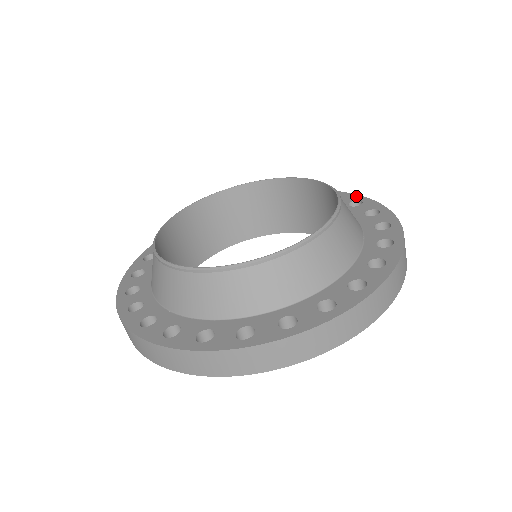
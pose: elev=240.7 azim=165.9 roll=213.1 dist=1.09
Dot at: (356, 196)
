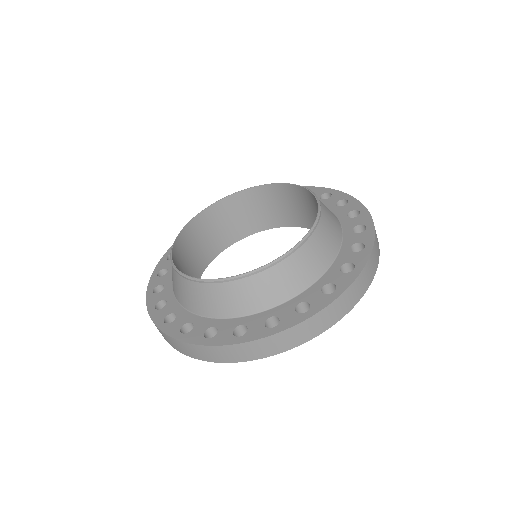
Dot at: (344, 195)
